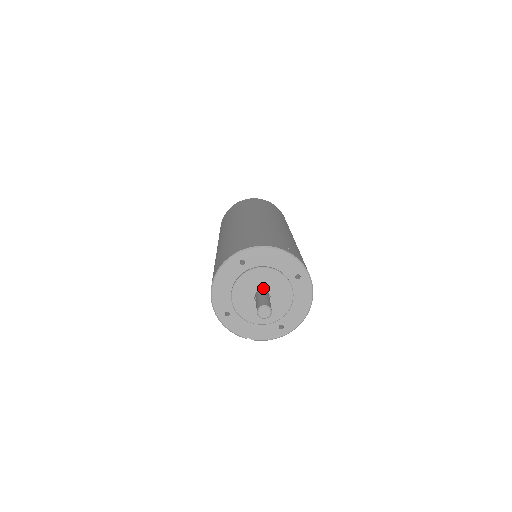
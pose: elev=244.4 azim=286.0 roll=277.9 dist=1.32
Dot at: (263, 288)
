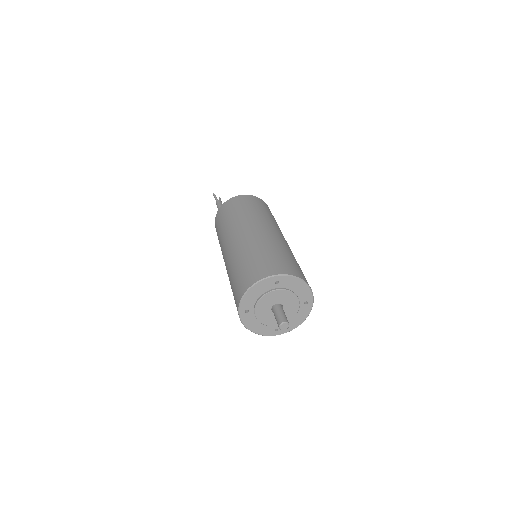
Dot at: (281, 303)
